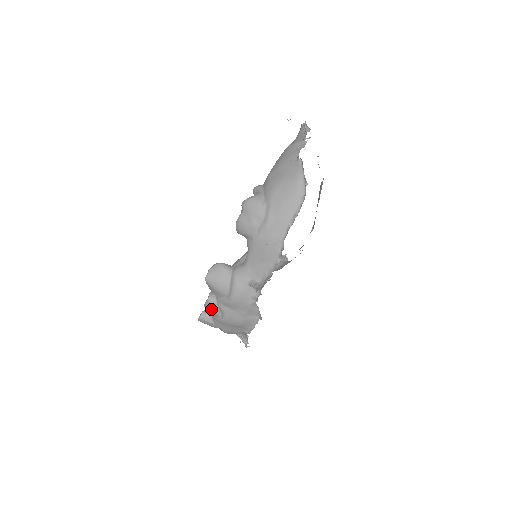
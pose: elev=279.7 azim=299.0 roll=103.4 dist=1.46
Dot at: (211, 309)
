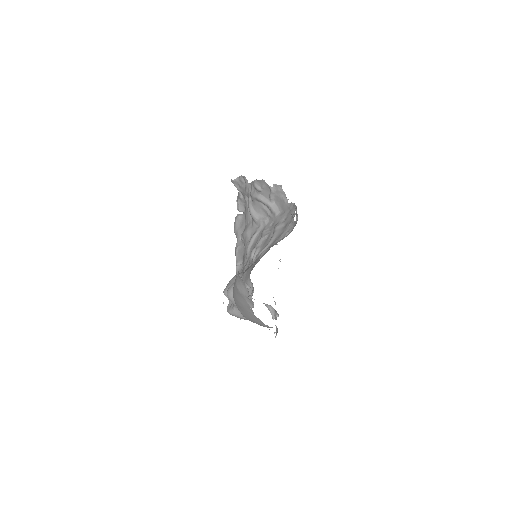
Dot at: occluded
